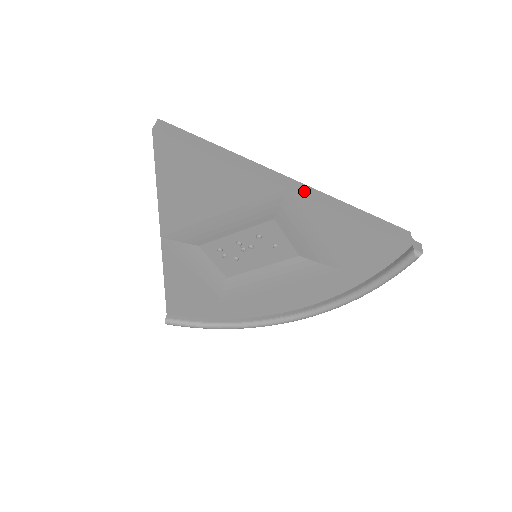
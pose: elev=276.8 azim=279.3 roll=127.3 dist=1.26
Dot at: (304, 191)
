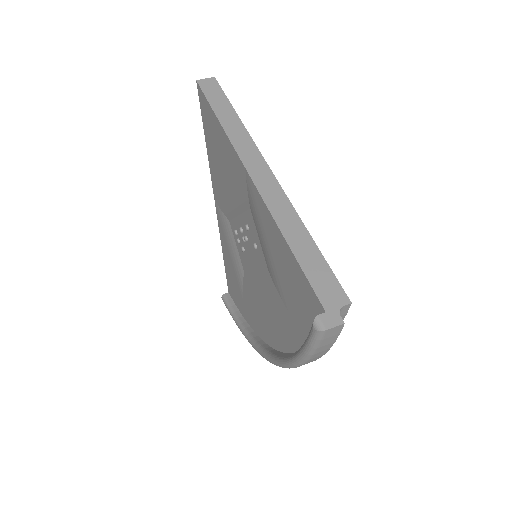
Dot at: (263, 180)
